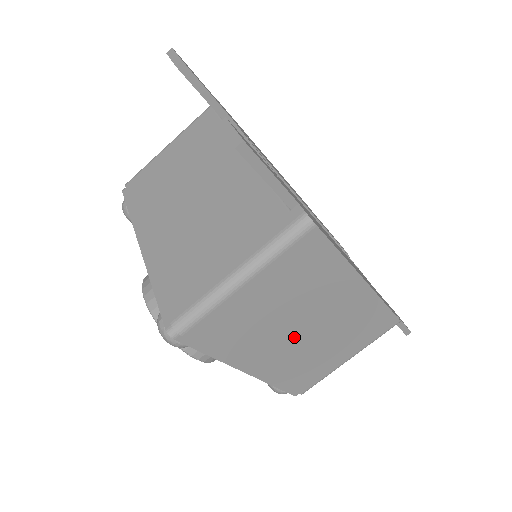
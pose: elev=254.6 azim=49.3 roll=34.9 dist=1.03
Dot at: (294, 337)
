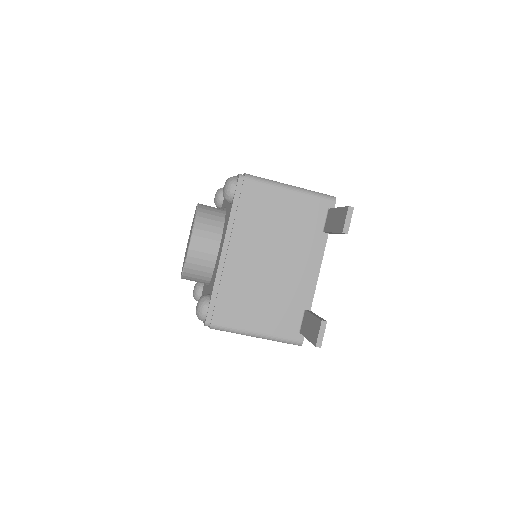
Dot at: occluded
